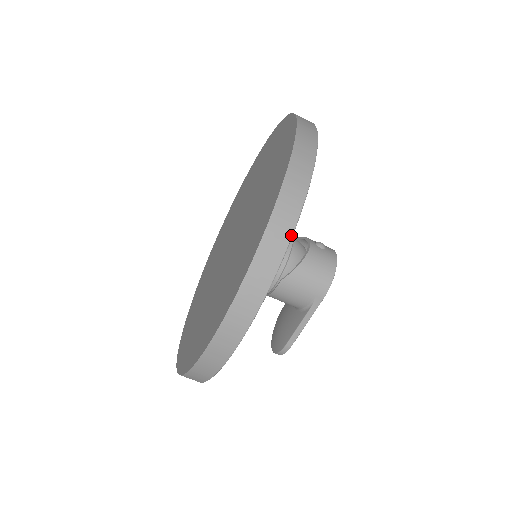
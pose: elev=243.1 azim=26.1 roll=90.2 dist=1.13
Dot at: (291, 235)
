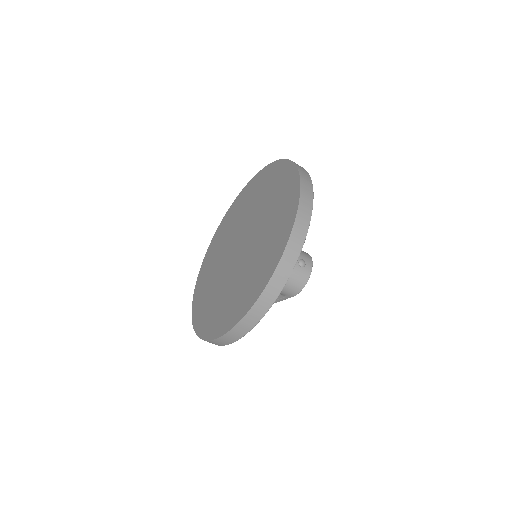
Dot at: (262, 317)
